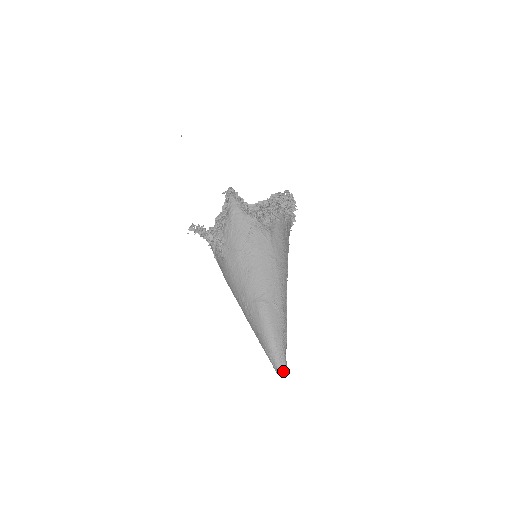
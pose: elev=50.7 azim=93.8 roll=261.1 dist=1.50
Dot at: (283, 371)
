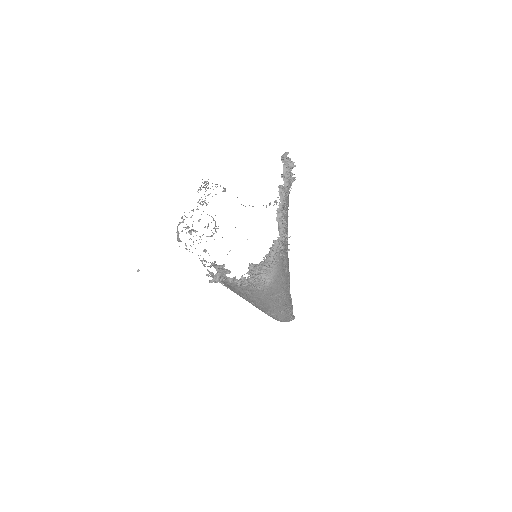
Dot at: occluded
